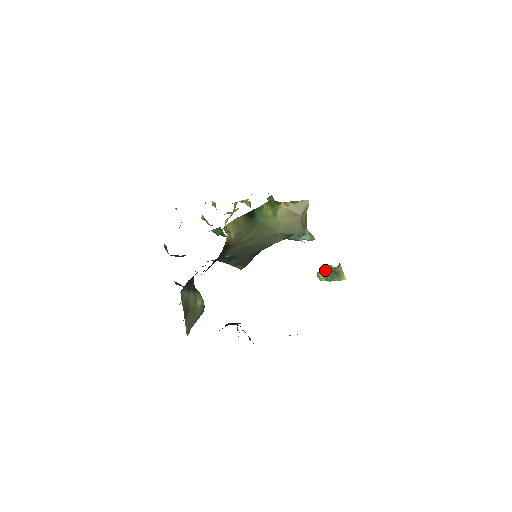
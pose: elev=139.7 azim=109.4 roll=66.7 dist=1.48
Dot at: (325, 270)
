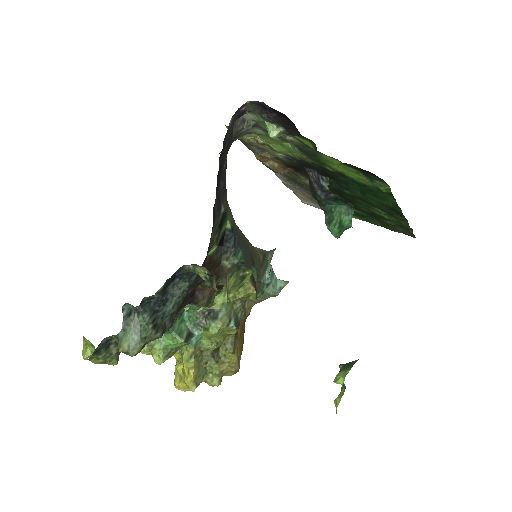
Dot at: (338, 397)
